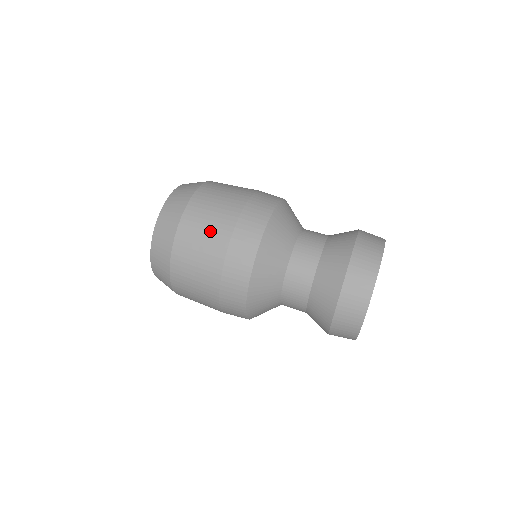
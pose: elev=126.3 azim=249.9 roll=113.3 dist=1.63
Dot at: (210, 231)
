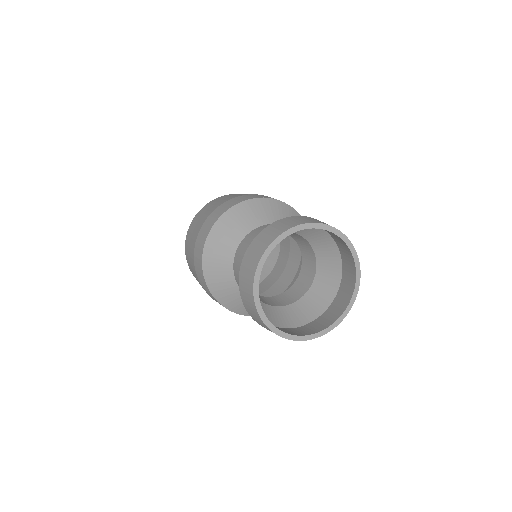
Dot at: (193, 234)
